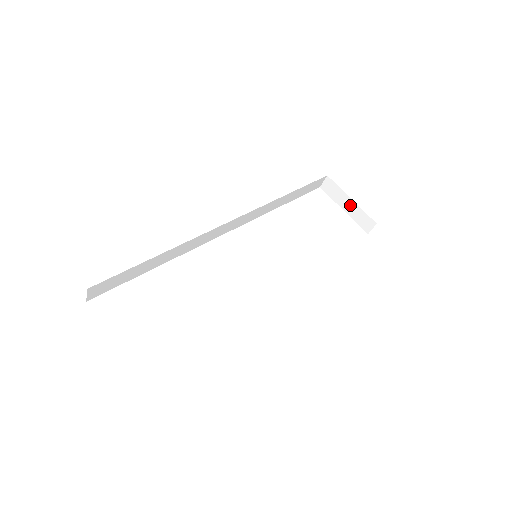
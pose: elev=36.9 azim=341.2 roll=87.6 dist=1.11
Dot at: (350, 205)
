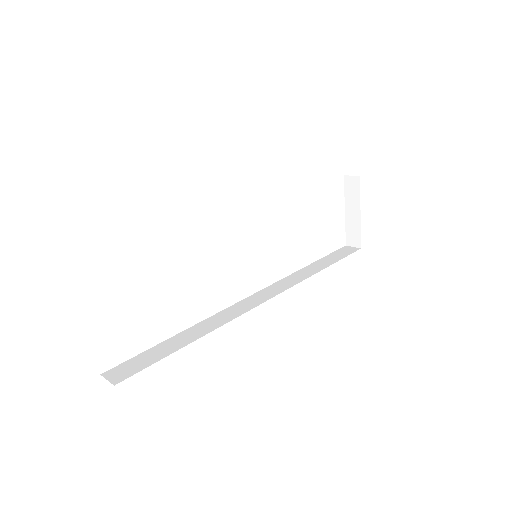
Dot at: (355, 215)
